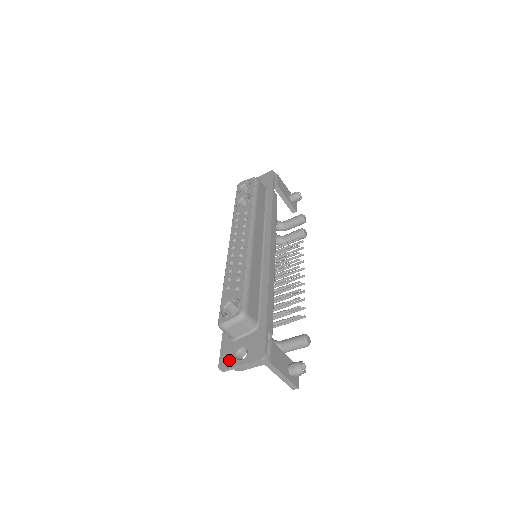
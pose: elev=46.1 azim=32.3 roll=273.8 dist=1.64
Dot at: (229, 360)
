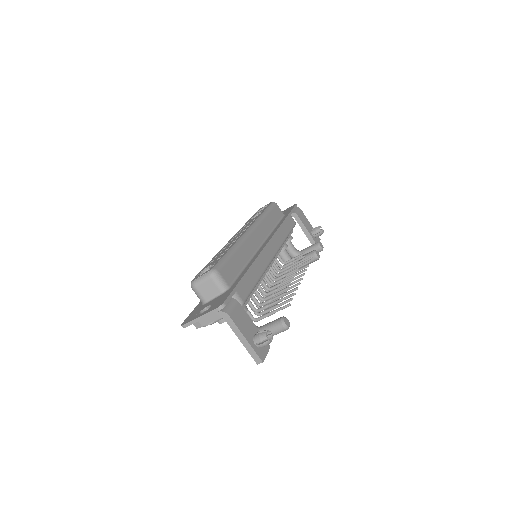
Dot at: (192, 317)
